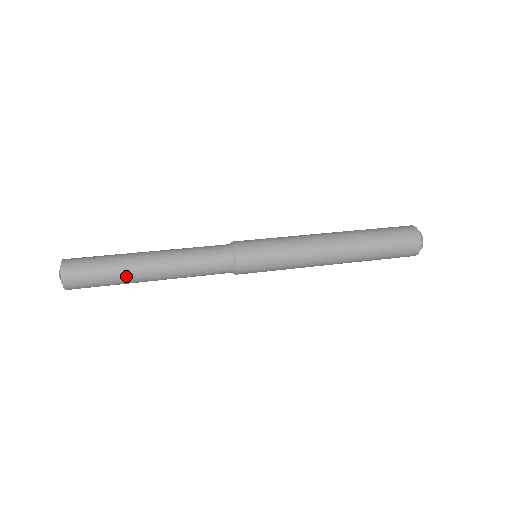
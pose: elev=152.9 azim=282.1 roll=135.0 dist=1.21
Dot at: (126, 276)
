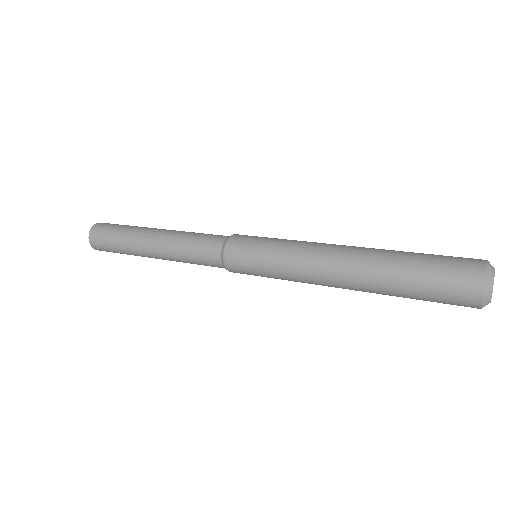
Dot at: (132, 250)
